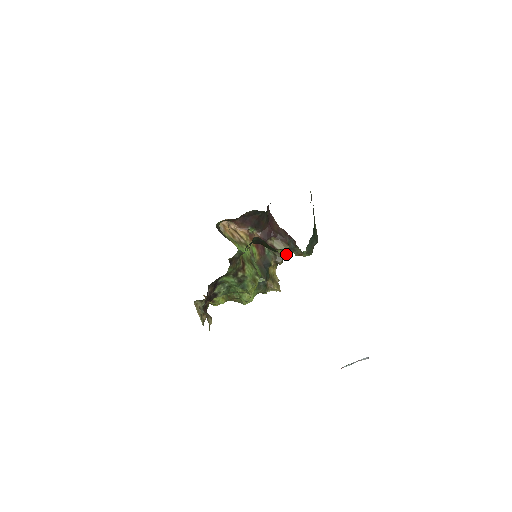
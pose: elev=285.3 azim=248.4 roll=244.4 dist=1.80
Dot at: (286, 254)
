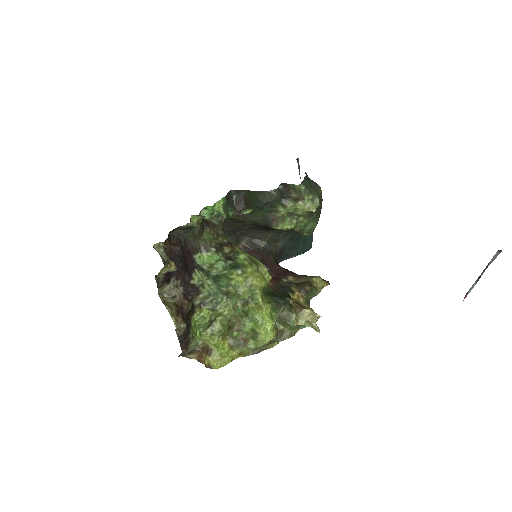
Dot at: (315, 287)
